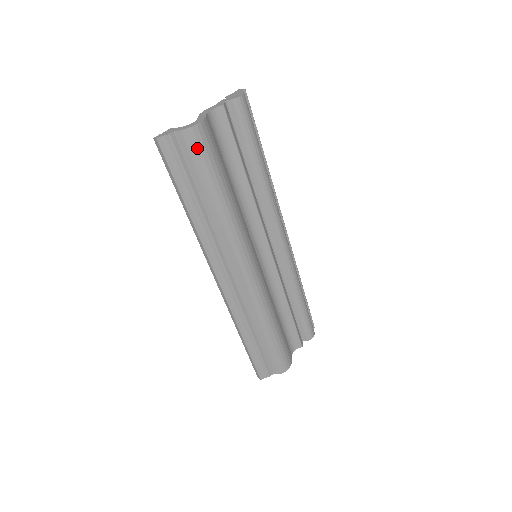
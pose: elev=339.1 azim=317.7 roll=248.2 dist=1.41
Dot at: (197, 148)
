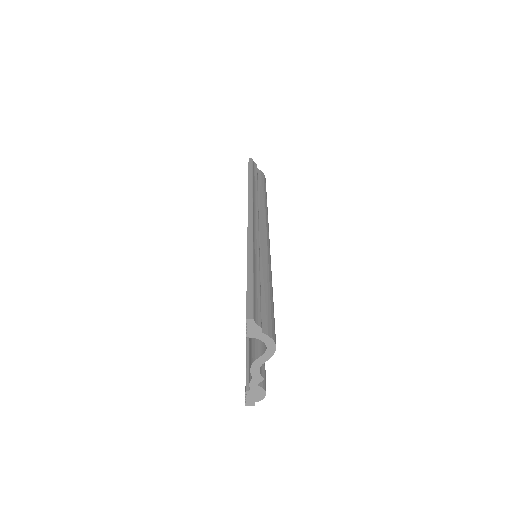
Dot at: (264, 180)
